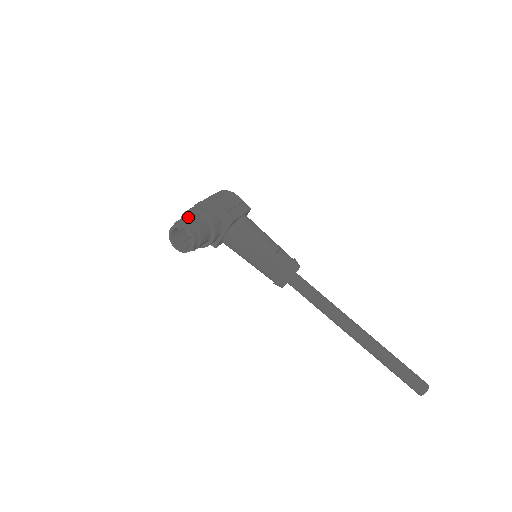
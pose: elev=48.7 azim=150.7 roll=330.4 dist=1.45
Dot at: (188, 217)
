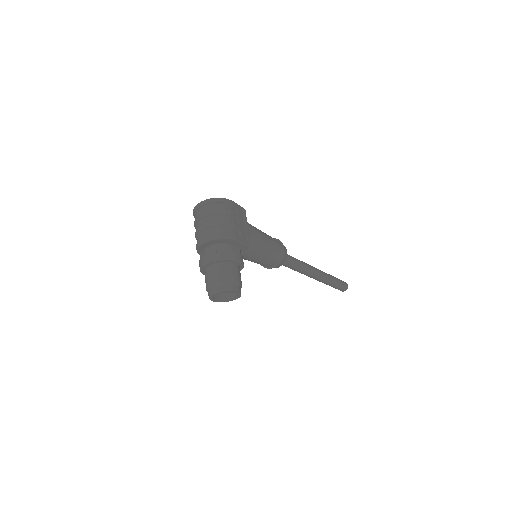
Dot at: (228, 275)
